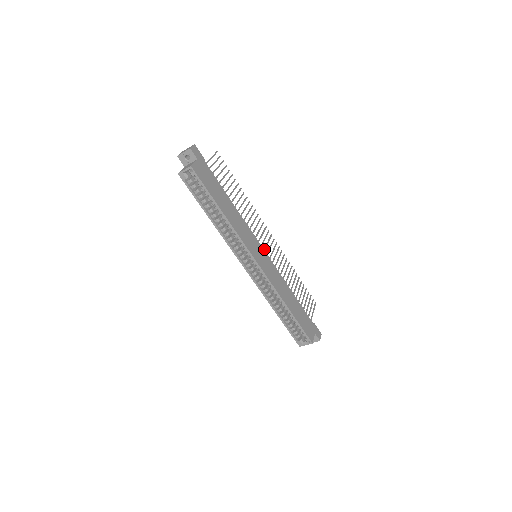
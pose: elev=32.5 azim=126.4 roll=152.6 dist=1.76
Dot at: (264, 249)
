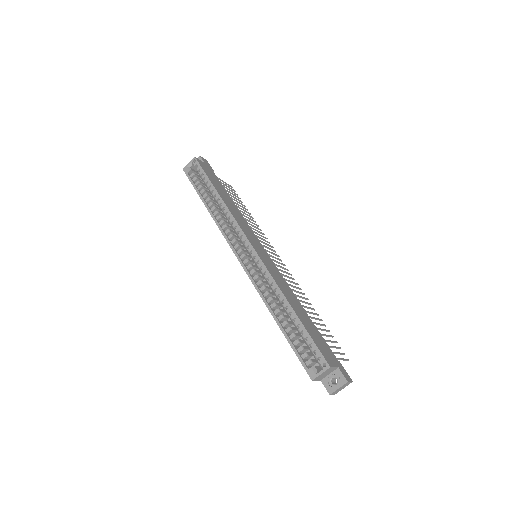
Dot at: occluded
